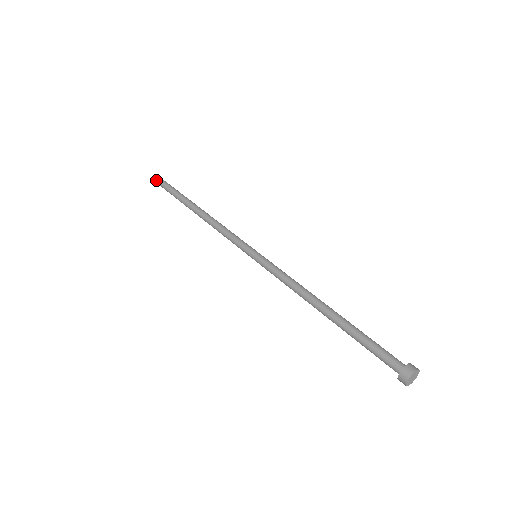
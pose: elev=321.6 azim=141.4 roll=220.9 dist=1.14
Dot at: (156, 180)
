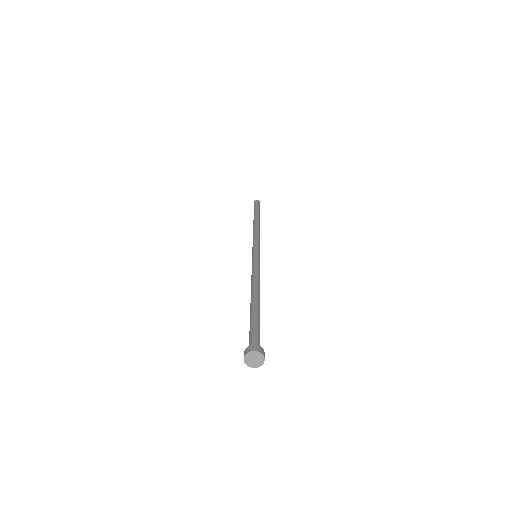
Dot at: occluded
